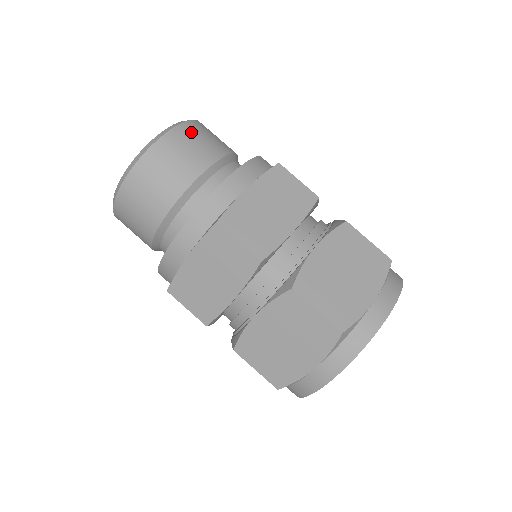
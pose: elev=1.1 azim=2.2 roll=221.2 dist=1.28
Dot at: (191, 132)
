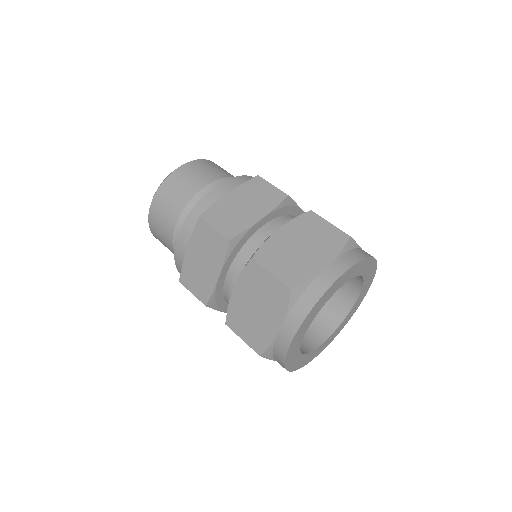
Dot at: (160, 200)
